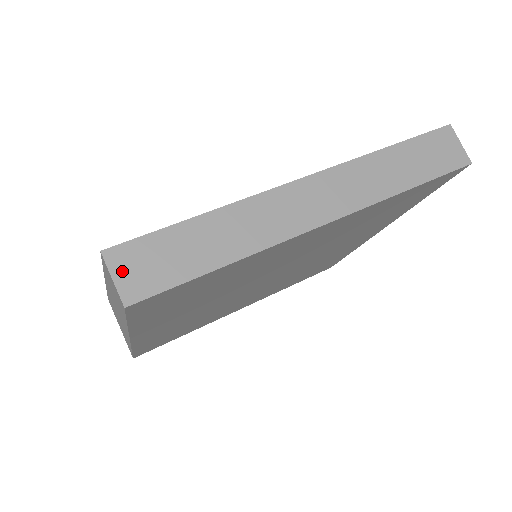
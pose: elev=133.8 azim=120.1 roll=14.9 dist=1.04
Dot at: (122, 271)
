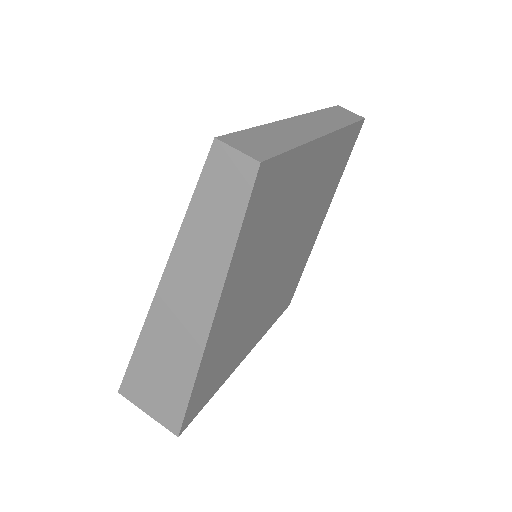
Dot at: (239, 146)
